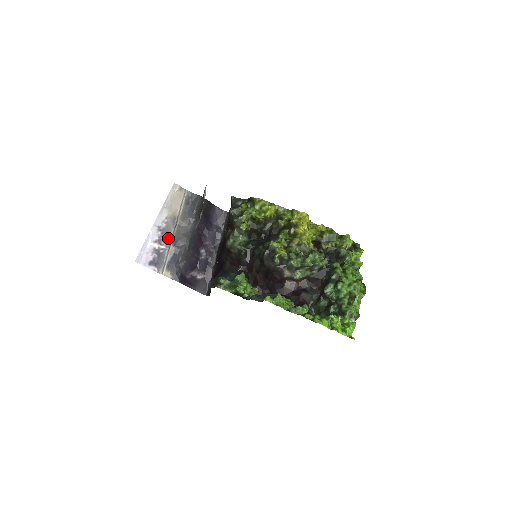
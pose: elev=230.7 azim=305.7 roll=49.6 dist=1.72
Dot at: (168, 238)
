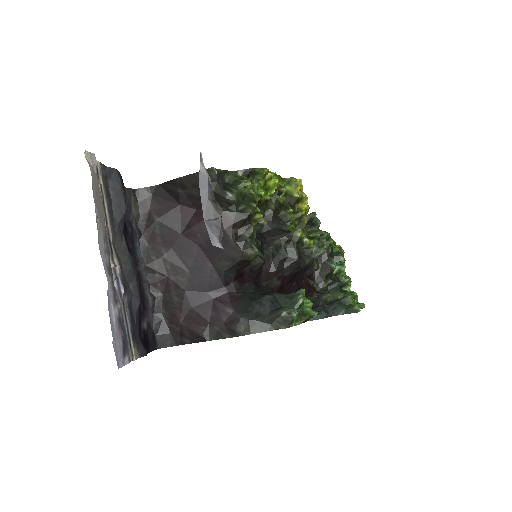
Dot at: occluded
